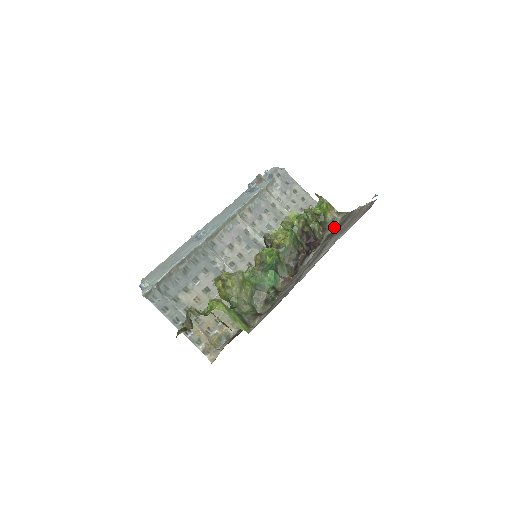
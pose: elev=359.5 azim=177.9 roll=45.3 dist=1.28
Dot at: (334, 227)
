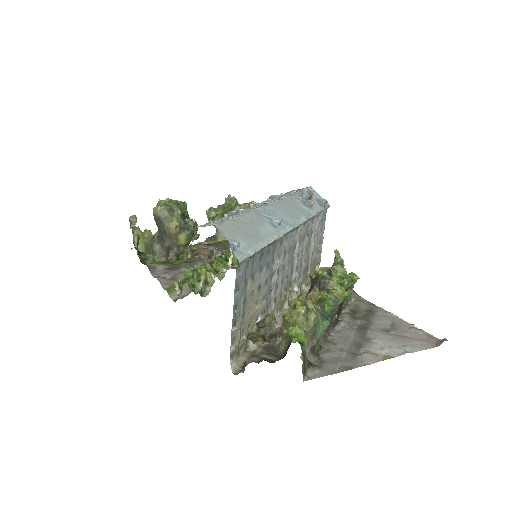
Dot at: (352, 303)
